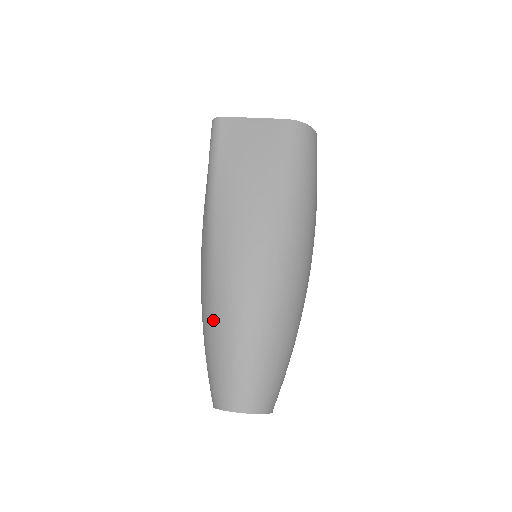
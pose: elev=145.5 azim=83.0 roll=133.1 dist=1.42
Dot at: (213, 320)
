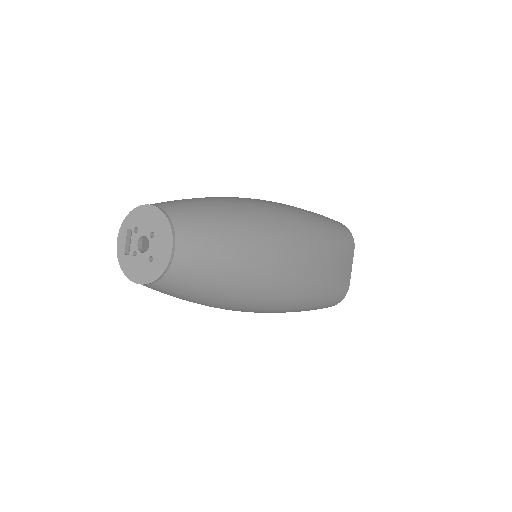
Dot at: occluded
